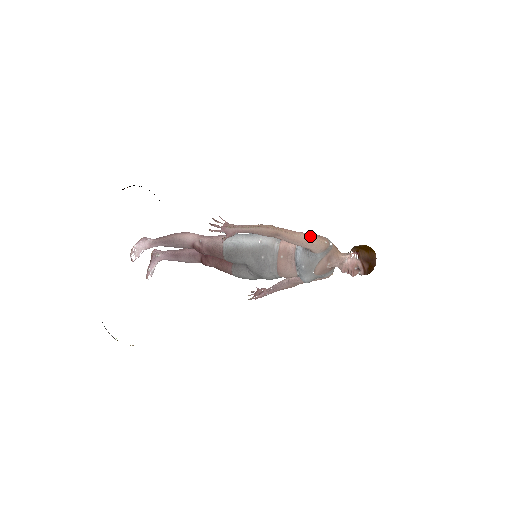
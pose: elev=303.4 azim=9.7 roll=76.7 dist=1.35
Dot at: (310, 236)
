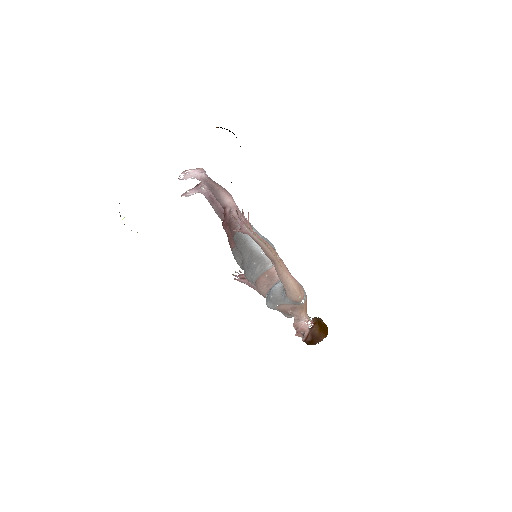
Dot at: (293, 283)
